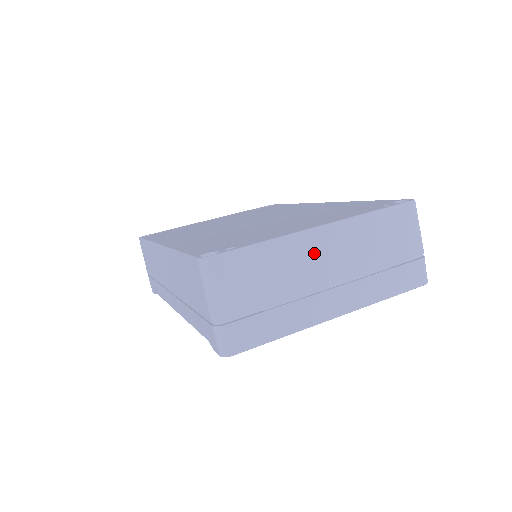
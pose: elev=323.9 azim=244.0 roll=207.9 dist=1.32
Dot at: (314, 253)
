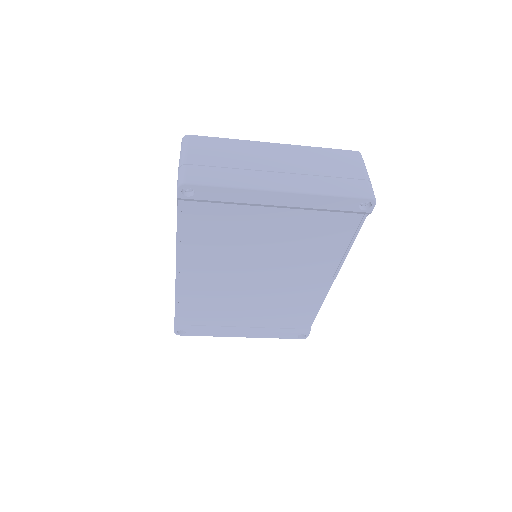
Dot at: (267, 153)
